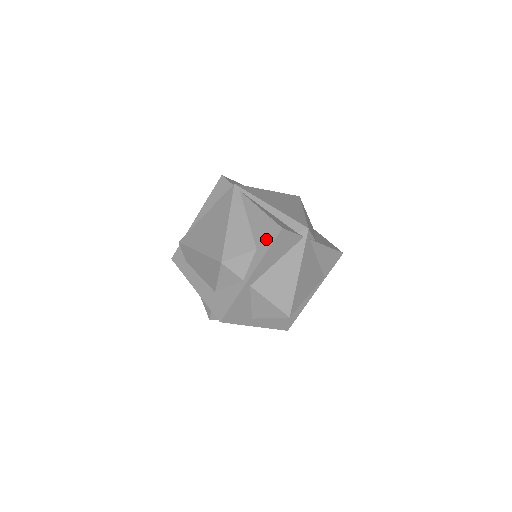
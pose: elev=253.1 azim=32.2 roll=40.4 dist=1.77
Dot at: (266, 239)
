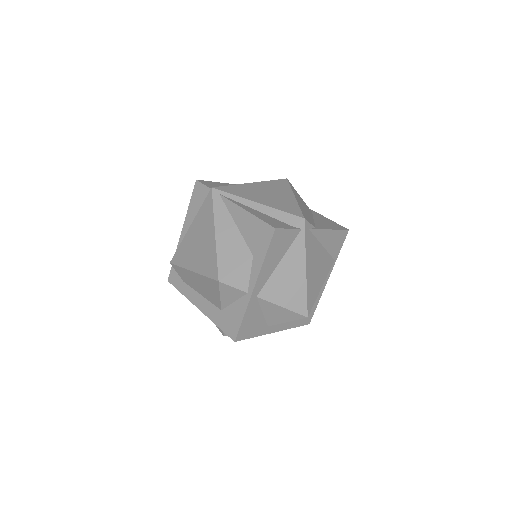
Dot at: (260, 244)
